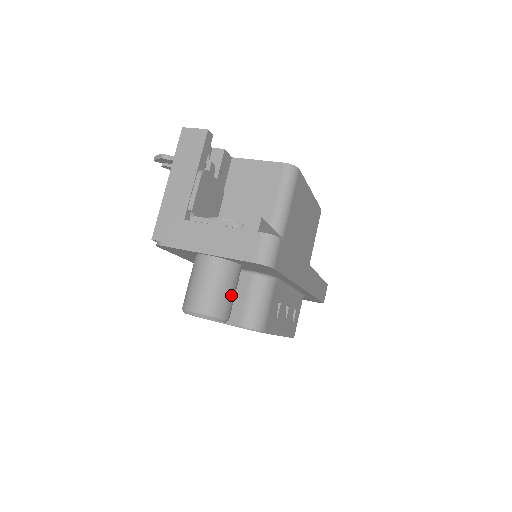
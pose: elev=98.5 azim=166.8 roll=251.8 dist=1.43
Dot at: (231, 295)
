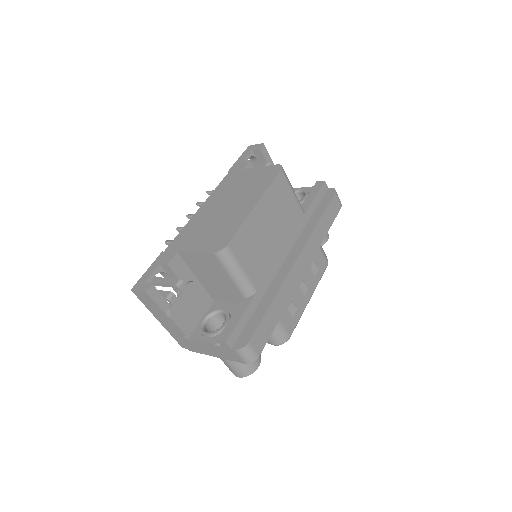
Dot at: occluded
